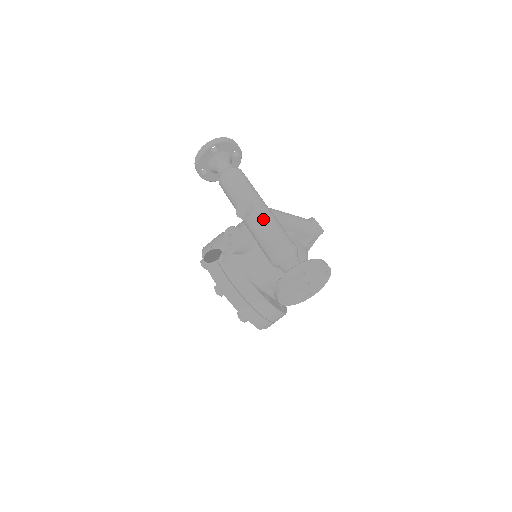
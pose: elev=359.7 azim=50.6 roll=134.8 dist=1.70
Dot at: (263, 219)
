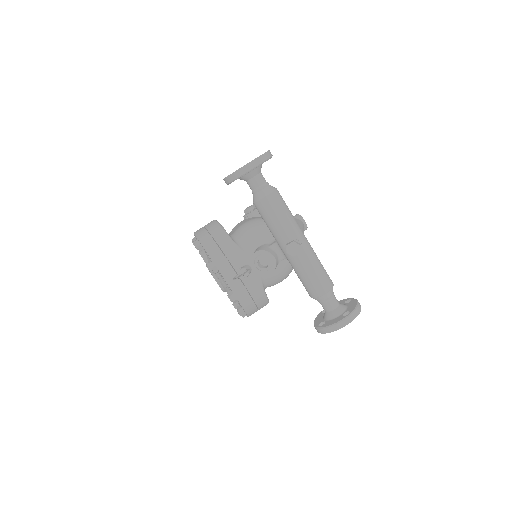
Dot at: (311, 259)
